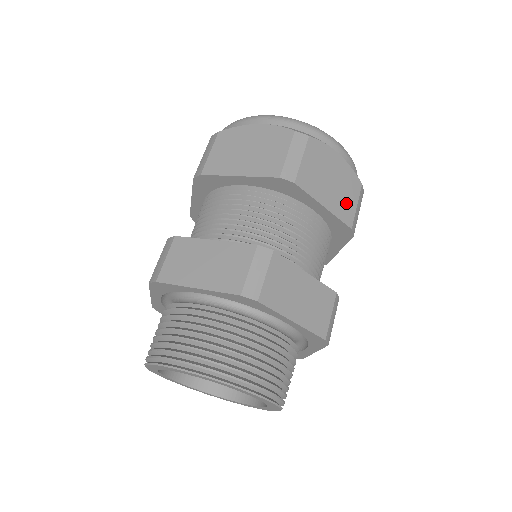
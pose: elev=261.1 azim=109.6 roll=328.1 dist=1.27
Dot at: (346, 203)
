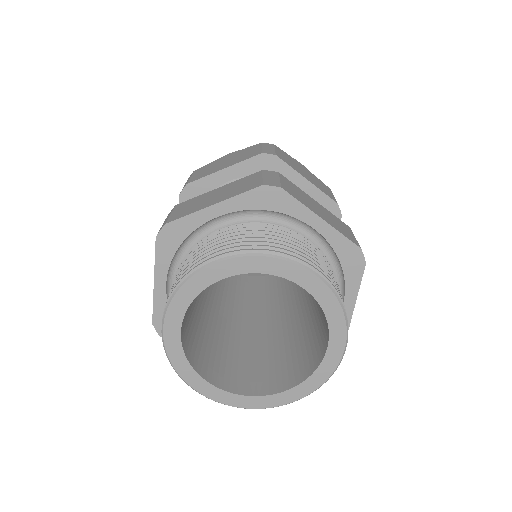
Dot at: (324, 189)
